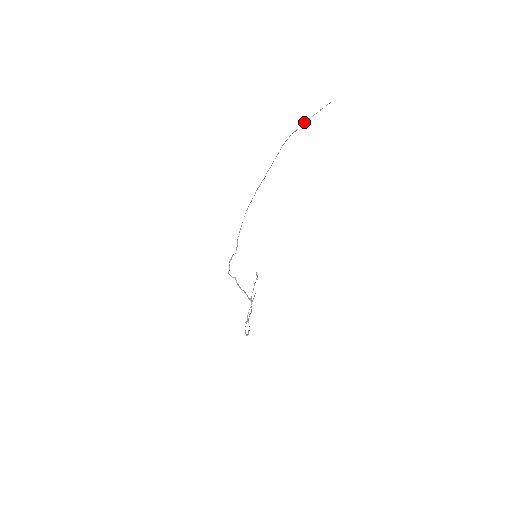
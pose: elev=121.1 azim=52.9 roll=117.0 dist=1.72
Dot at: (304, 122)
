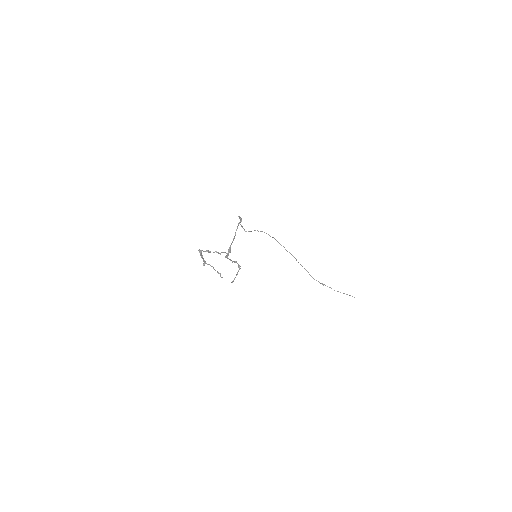
Dot at: (331, 288)
